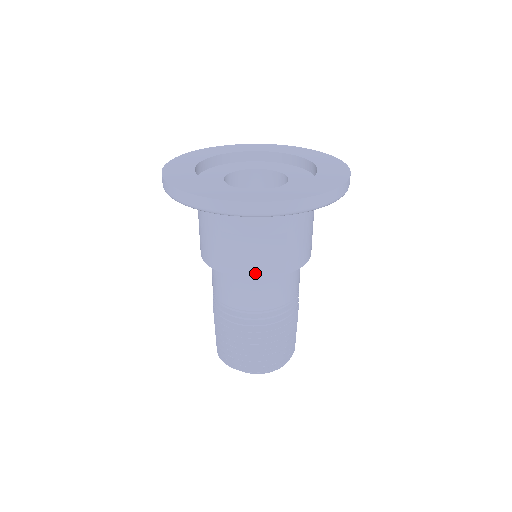
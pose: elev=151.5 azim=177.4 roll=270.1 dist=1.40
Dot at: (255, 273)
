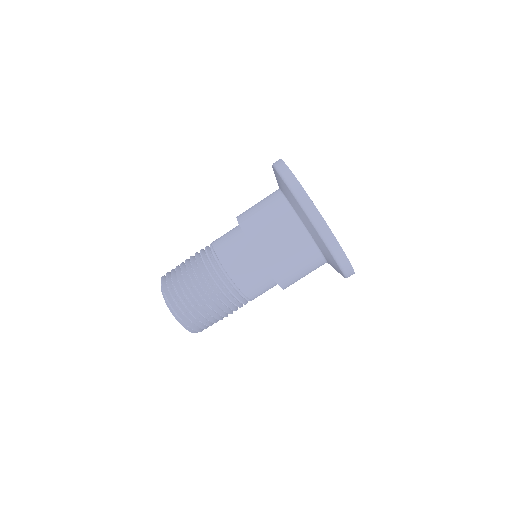
Dot at: (251, 244)
